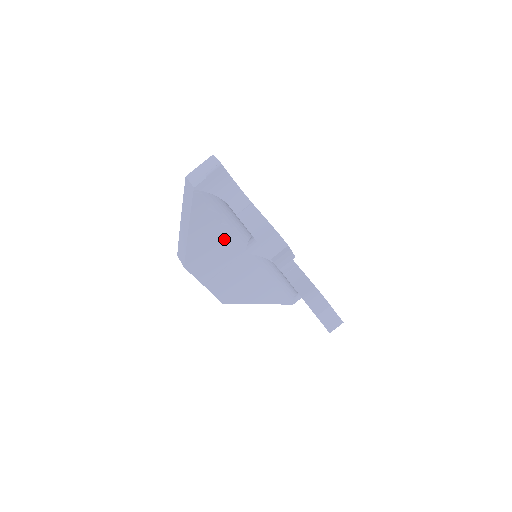
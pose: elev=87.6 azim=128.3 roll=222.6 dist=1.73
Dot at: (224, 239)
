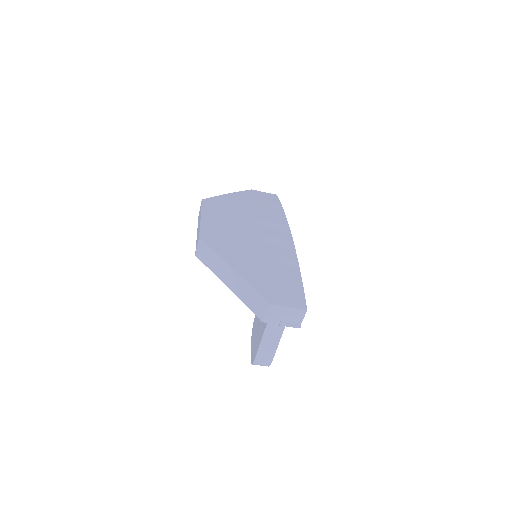
Dot at: occluded
